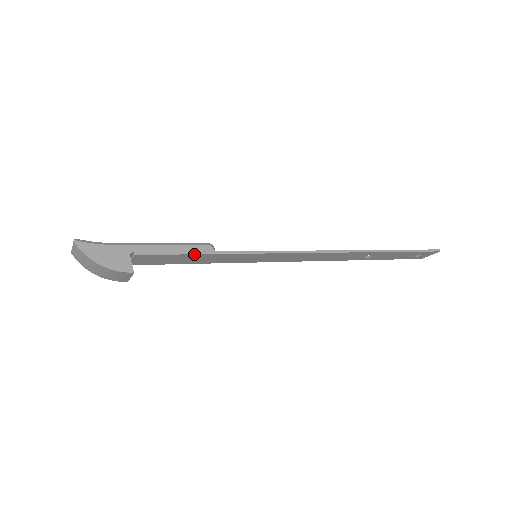
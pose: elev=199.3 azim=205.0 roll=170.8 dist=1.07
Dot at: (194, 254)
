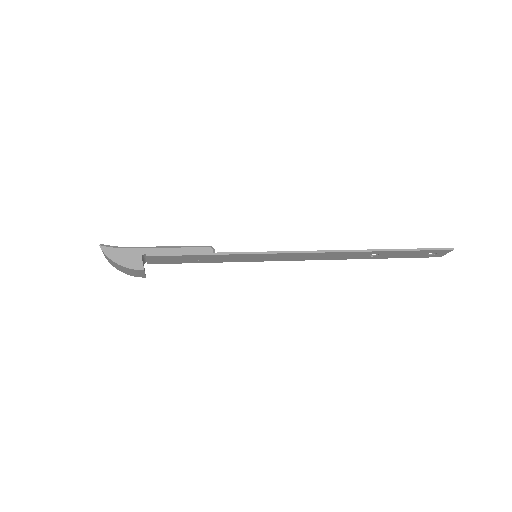
Dot at: (195, 255)
